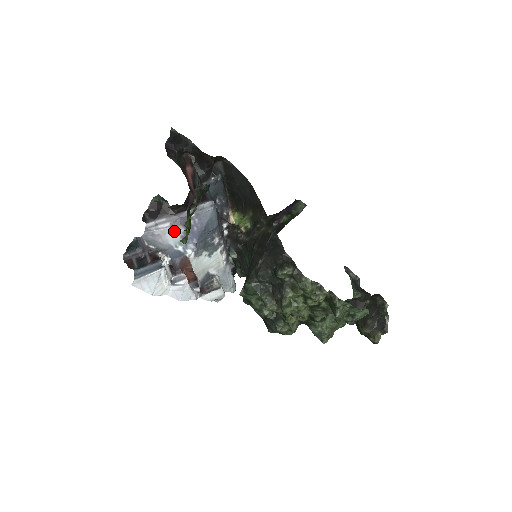
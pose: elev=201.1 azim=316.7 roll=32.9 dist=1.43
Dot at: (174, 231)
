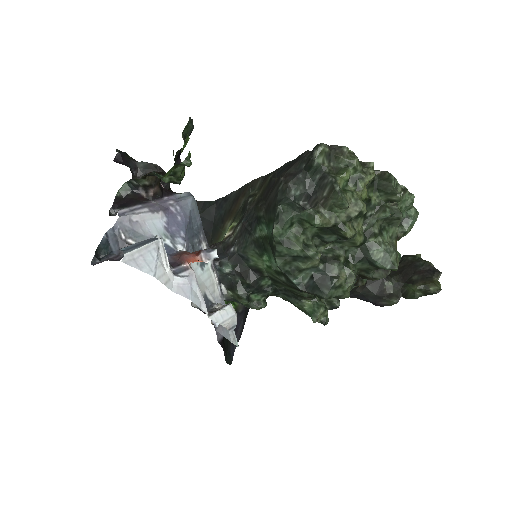
Dot at: (155, 219)
